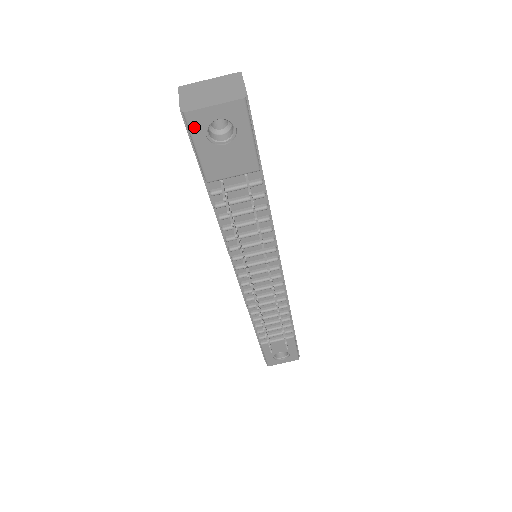
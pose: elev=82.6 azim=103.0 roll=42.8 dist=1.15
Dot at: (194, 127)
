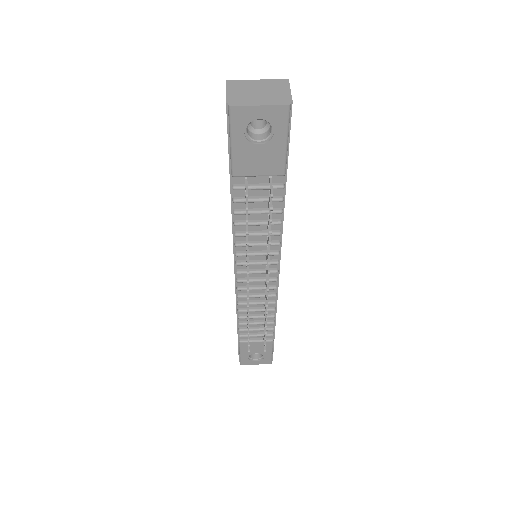
Dot at: (235, 122)
